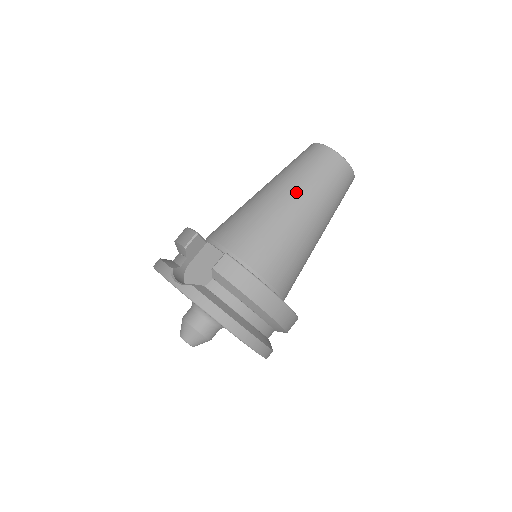
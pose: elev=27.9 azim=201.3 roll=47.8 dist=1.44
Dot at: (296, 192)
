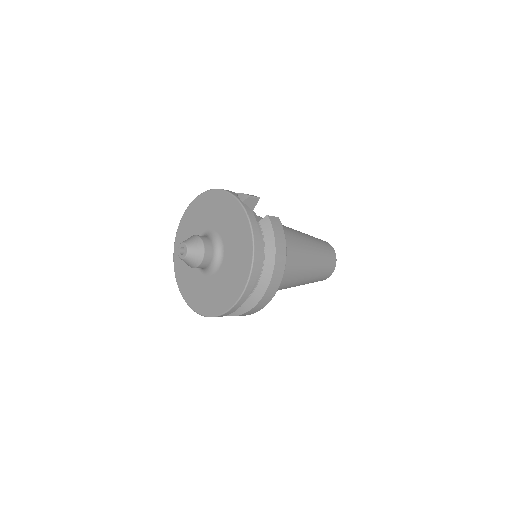
Dot at: (311, 243)
